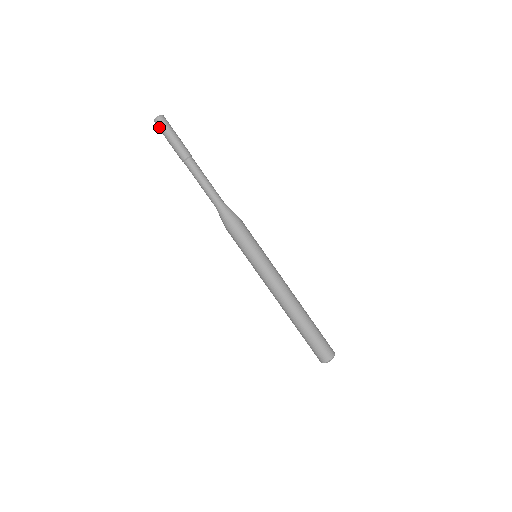
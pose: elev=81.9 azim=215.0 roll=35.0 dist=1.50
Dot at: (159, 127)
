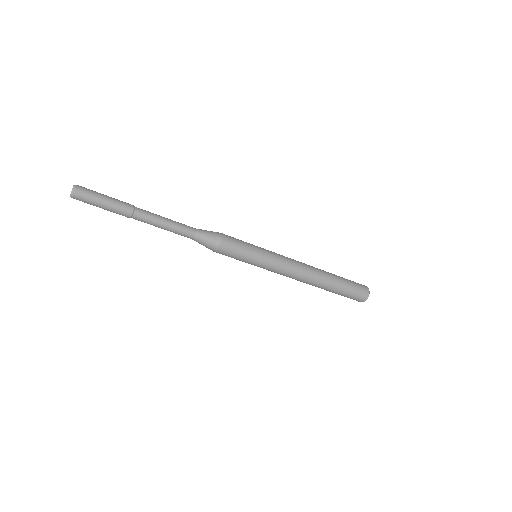
Dot at: occluded
